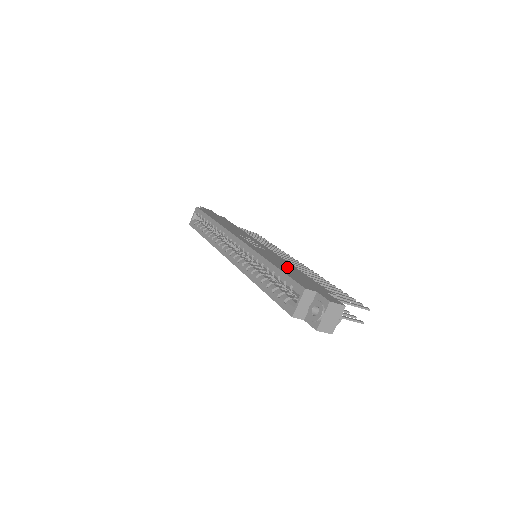
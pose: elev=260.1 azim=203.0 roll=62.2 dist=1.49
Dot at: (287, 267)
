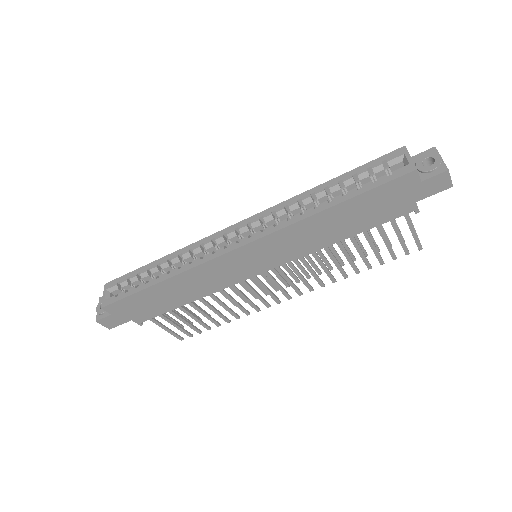
Dot at: occluded
